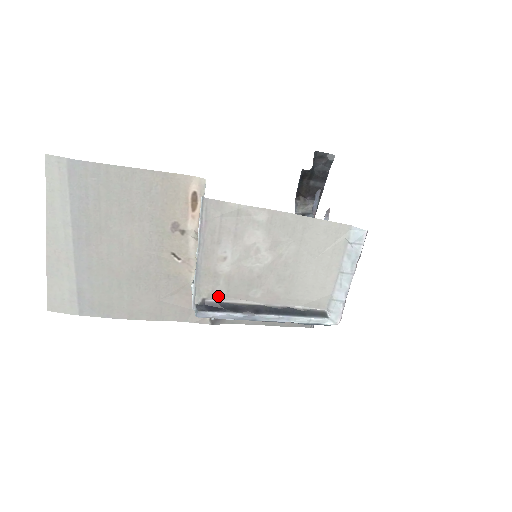
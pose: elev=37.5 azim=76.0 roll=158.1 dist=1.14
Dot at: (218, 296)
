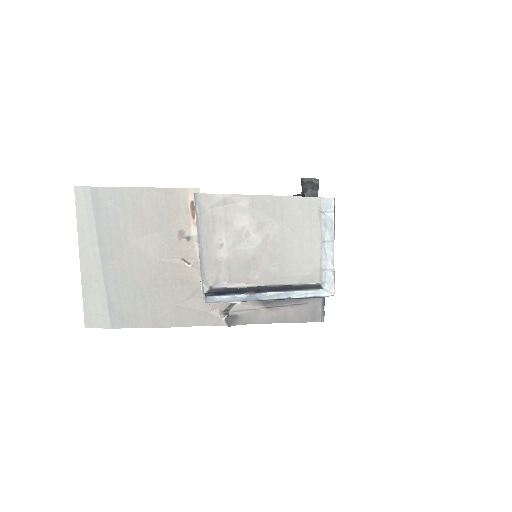
Dot at: (222, 282)
